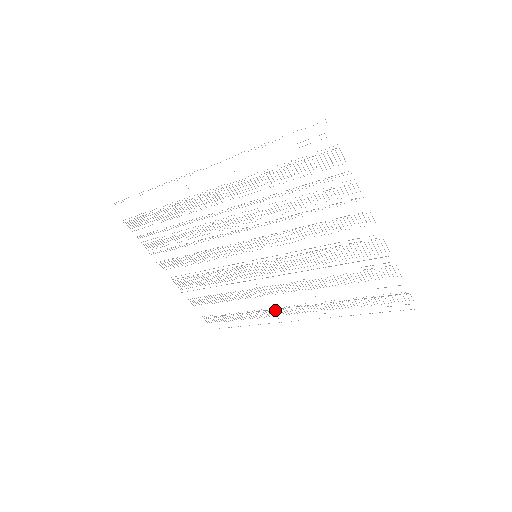
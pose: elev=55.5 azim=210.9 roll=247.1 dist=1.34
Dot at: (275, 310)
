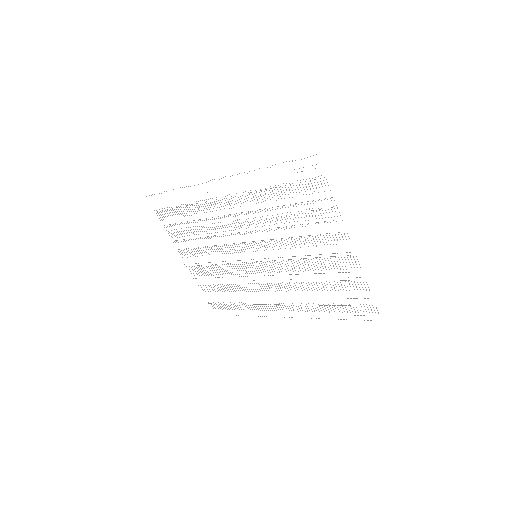
Dot at: occluded
